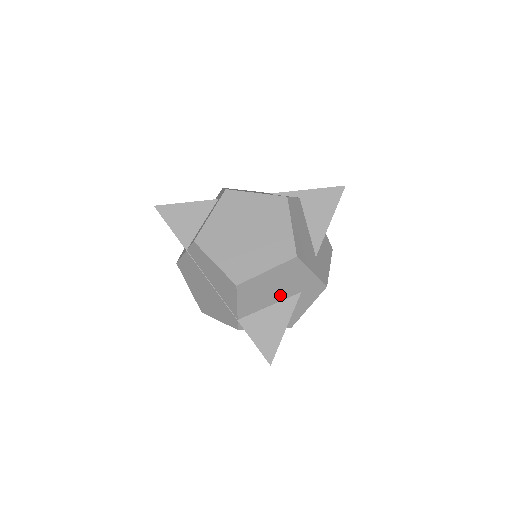
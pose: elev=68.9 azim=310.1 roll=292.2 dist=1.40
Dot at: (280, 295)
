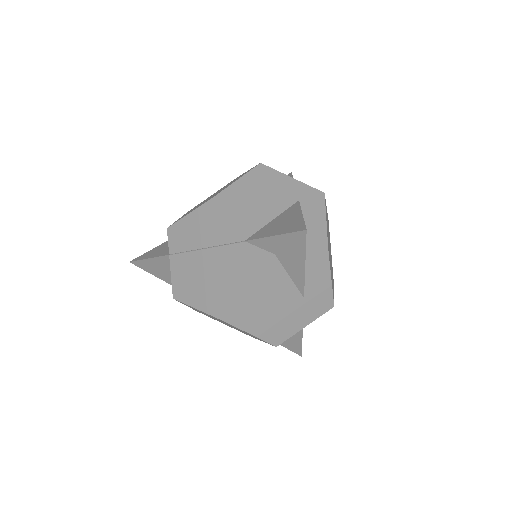
Dot at: (276, 206)
